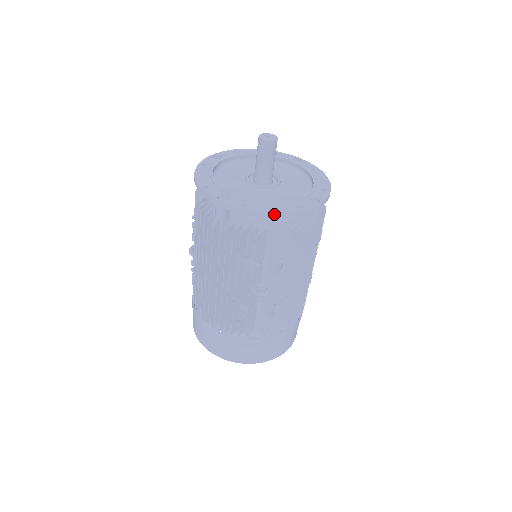
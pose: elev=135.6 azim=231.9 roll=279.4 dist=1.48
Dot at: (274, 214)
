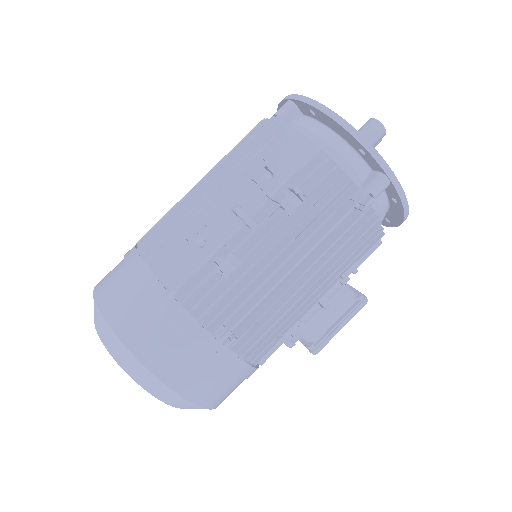
Dot at: (341, 118)
